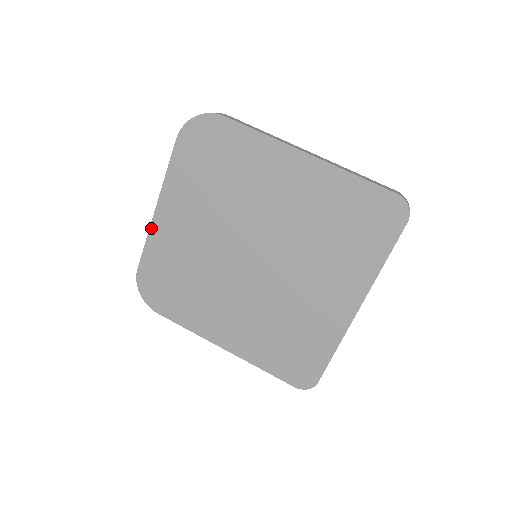
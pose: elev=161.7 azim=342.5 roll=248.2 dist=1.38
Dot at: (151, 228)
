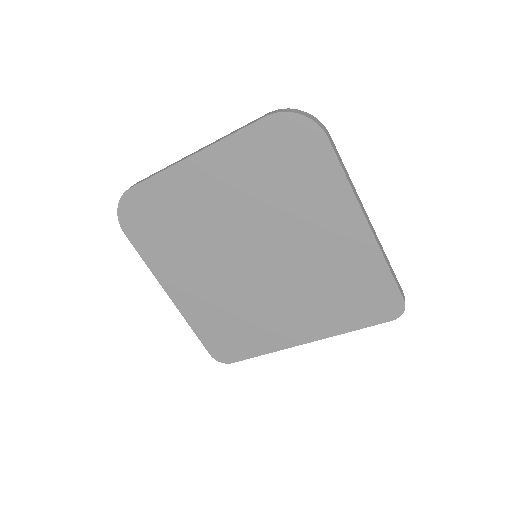
Dot at: (174, 167)
